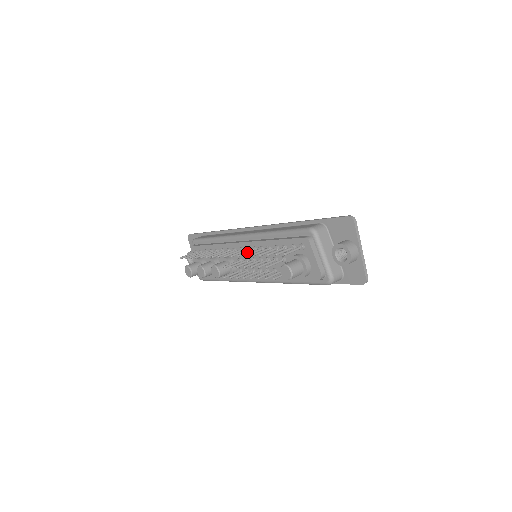
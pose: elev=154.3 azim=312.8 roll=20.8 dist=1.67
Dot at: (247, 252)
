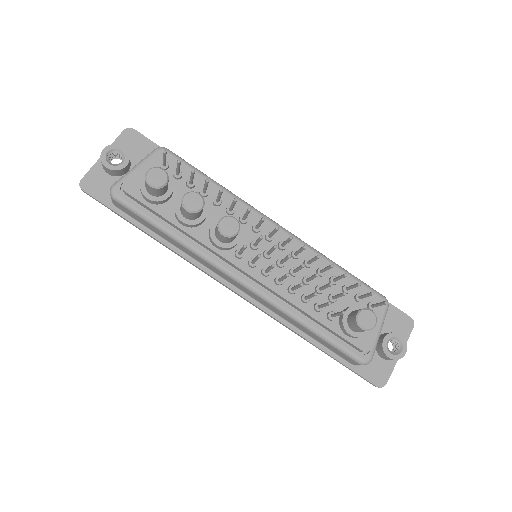
Dot at: (301, 251)
